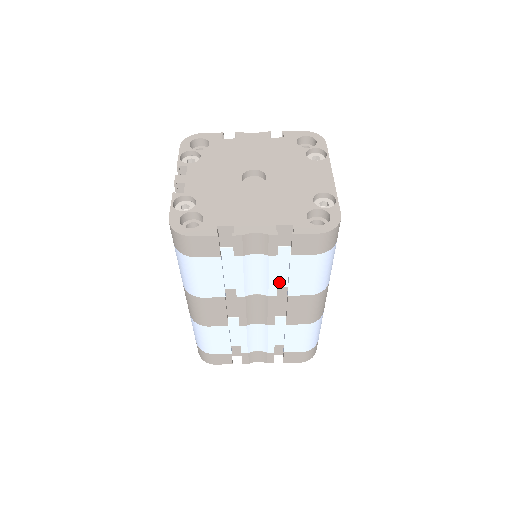
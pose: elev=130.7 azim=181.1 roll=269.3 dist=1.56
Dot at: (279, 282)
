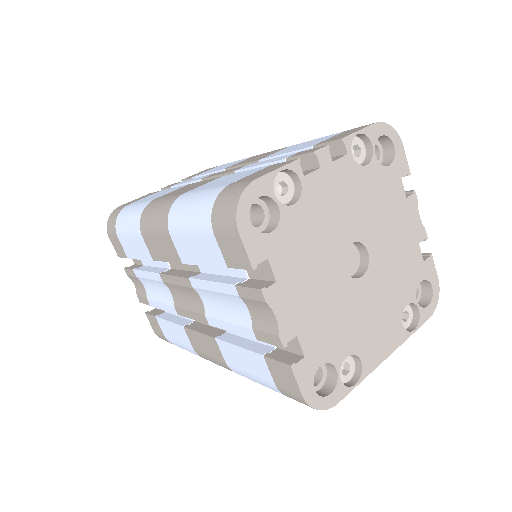
Dot at: occluded
